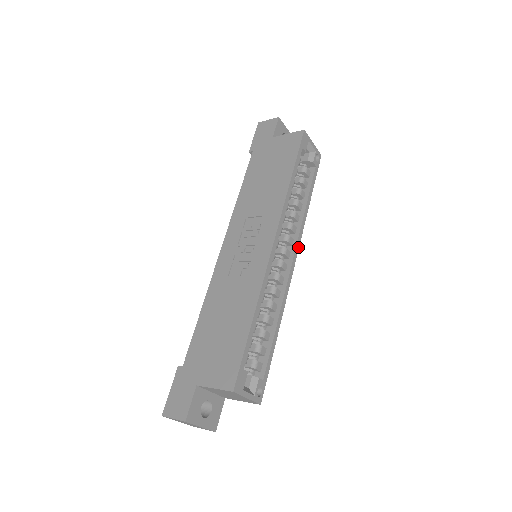
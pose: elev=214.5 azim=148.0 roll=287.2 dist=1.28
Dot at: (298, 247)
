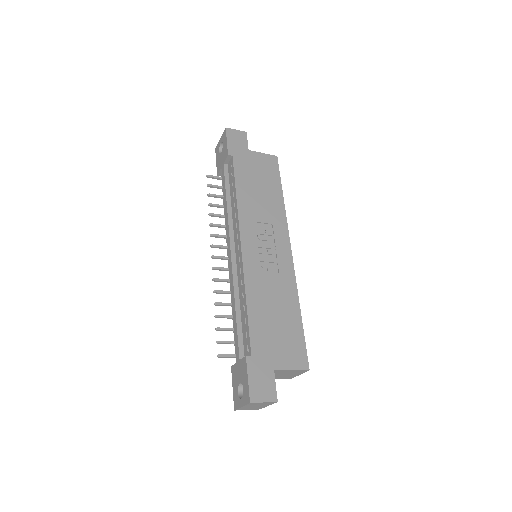
Dot at: occluded
